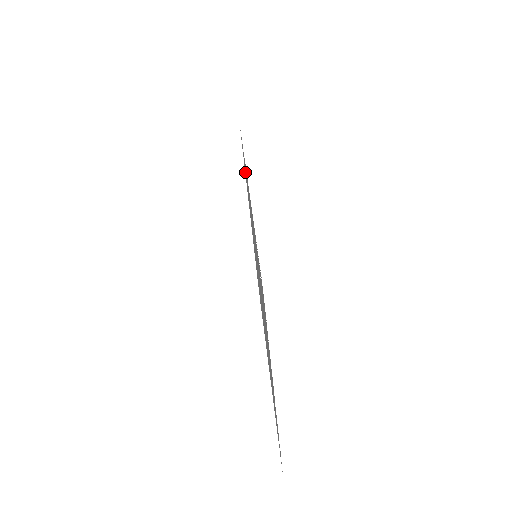
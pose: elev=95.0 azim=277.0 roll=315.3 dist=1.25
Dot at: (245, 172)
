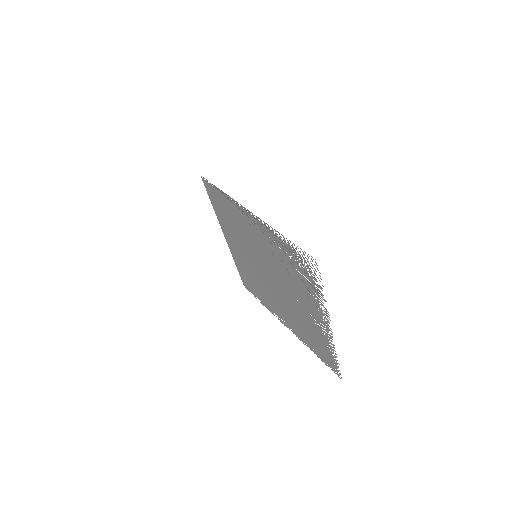
Dot at: (218, 206)
